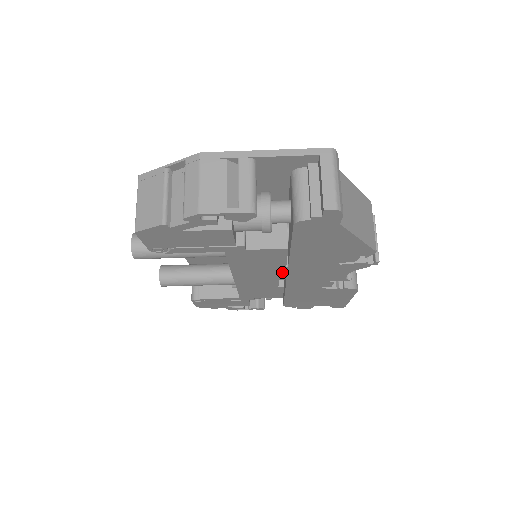
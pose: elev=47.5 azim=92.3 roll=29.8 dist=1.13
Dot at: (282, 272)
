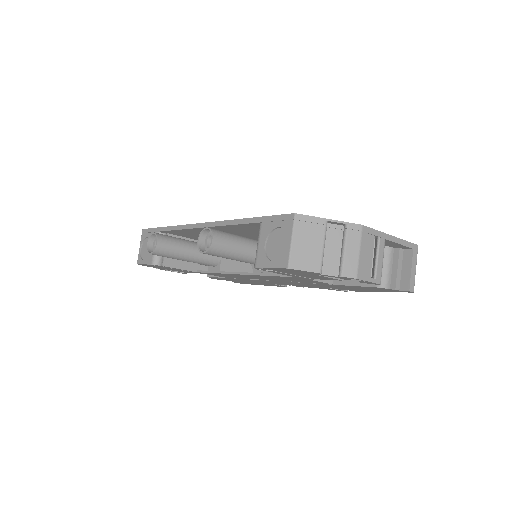
Dot at: (283, 281)
